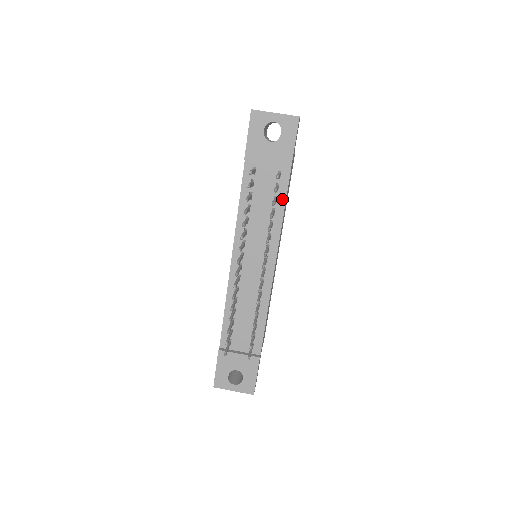
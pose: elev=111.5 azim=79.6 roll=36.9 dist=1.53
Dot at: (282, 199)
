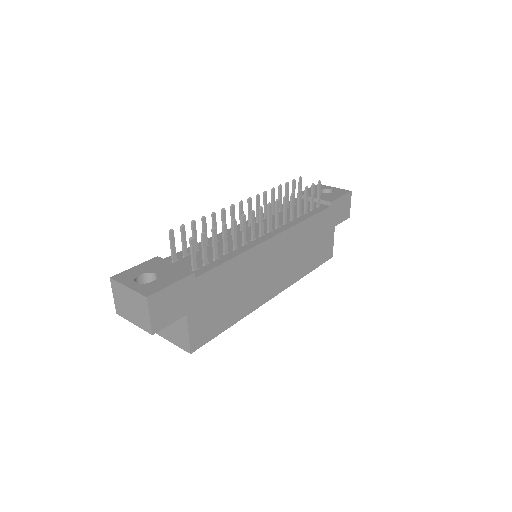
Dot at: (312, 214)
